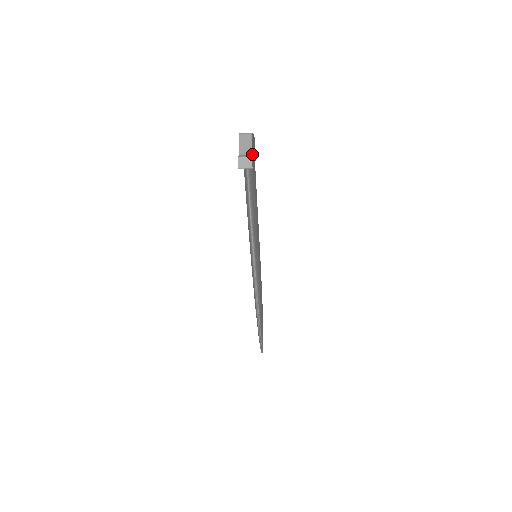
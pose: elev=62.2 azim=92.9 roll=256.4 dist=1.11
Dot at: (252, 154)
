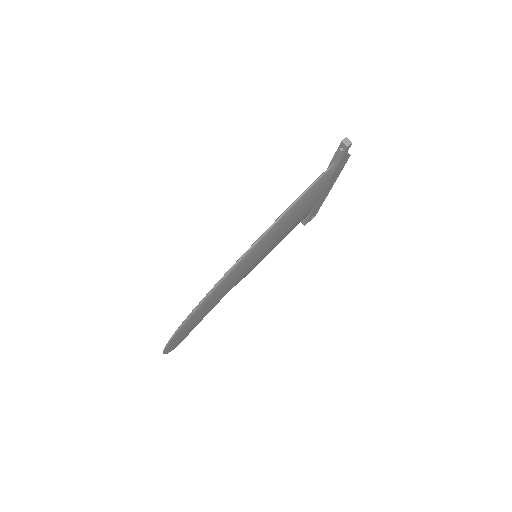
Dot at: (347, 153)
